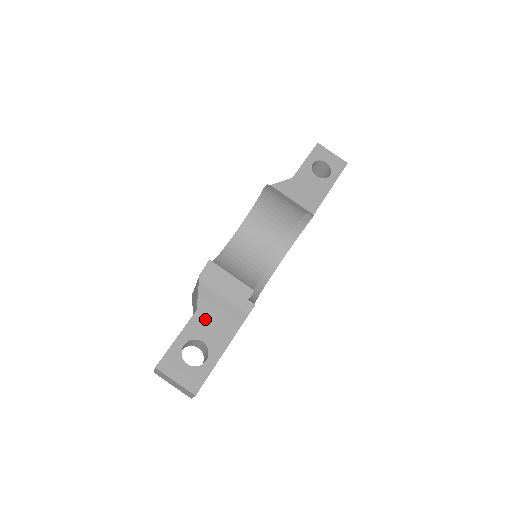
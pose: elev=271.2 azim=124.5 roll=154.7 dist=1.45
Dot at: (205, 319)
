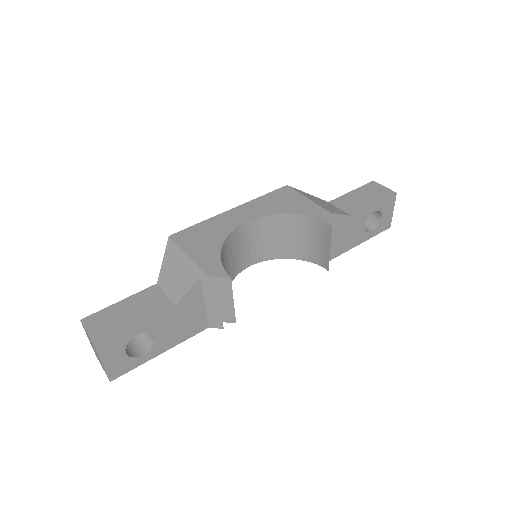
Dot at: (174, 317)
